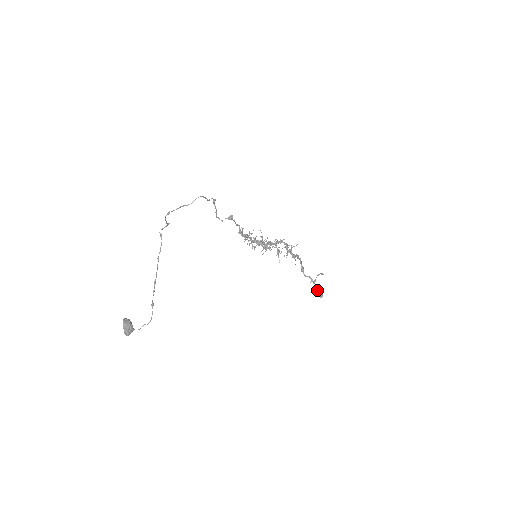
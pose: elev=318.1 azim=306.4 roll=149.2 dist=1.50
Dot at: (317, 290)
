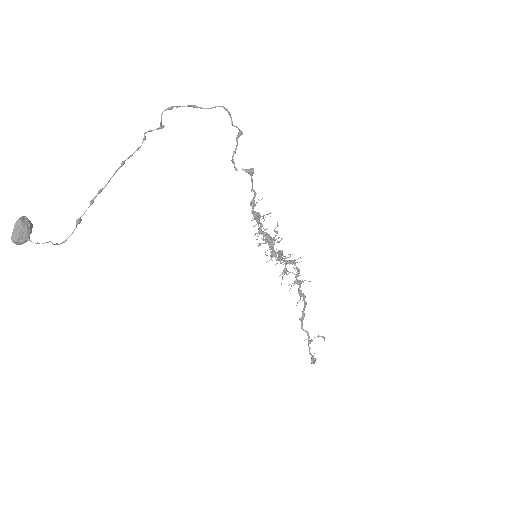
Dot at: (310, 353)
